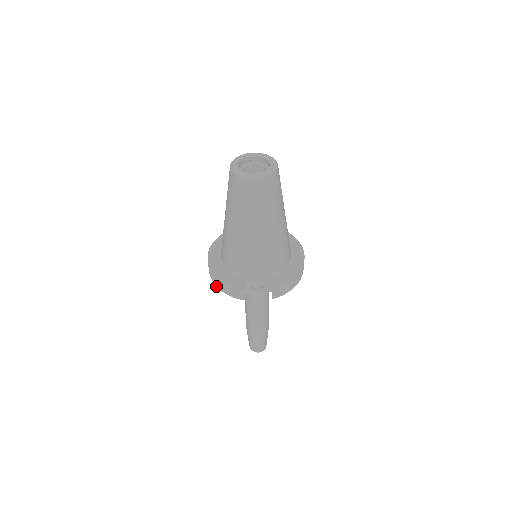
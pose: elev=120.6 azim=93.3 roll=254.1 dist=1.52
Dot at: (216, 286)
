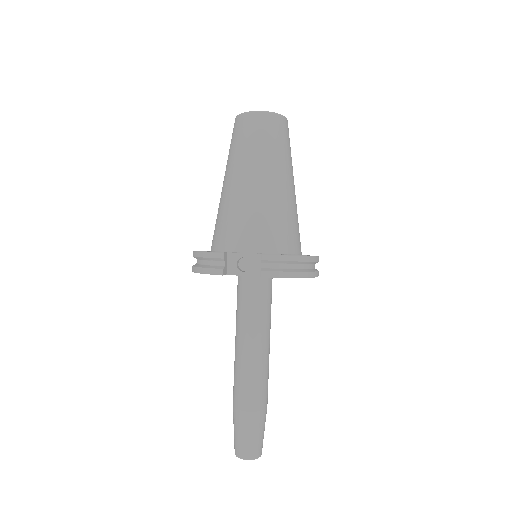
Dot at: (194, 271)
